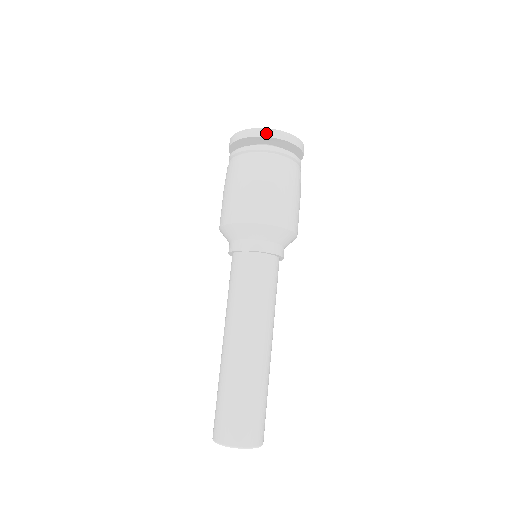
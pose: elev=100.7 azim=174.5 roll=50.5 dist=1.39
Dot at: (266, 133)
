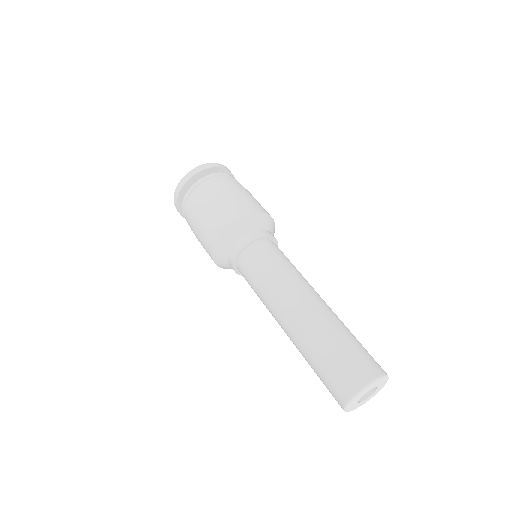
Dot at: (200, 168)
